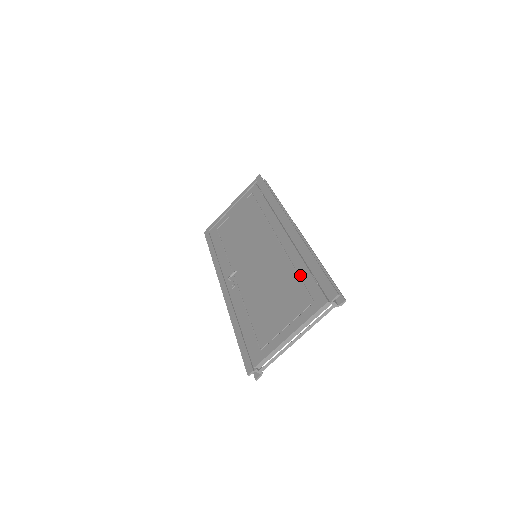
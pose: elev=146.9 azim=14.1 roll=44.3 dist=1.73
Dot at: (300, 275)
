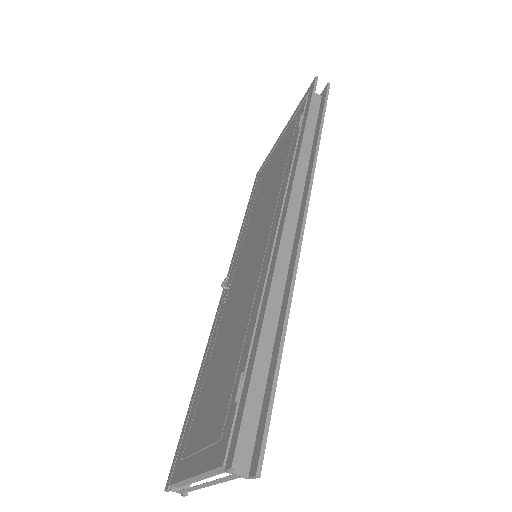
Dot at: (241, 354)
